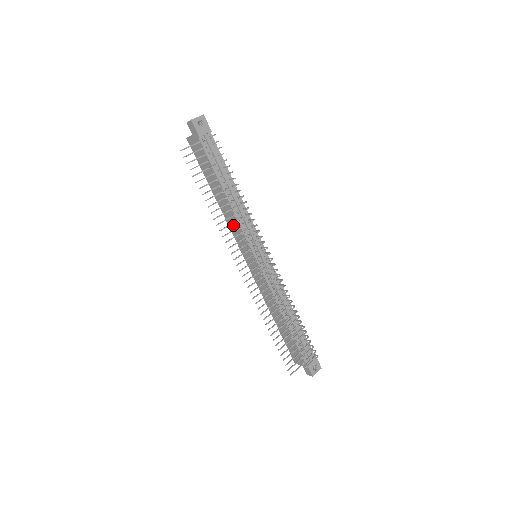
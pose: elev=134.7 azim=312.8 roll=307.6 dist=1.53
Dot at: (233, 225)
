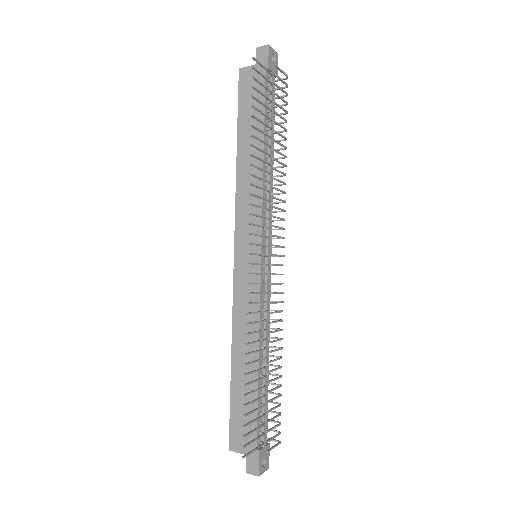
Dot at: (247, 200)
